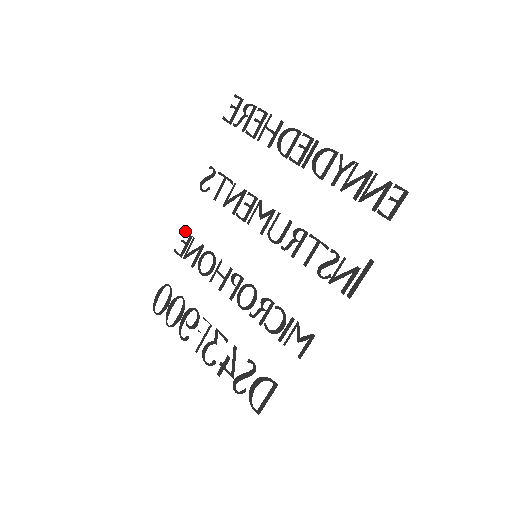
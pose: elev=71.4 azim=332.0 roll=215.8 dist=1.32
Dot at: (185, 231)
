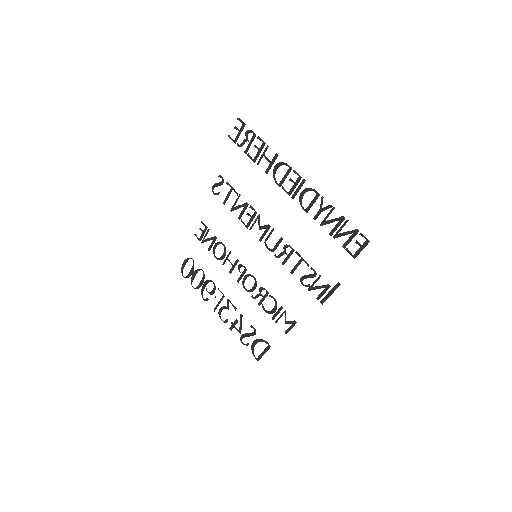
Dot at: (202, 222)
